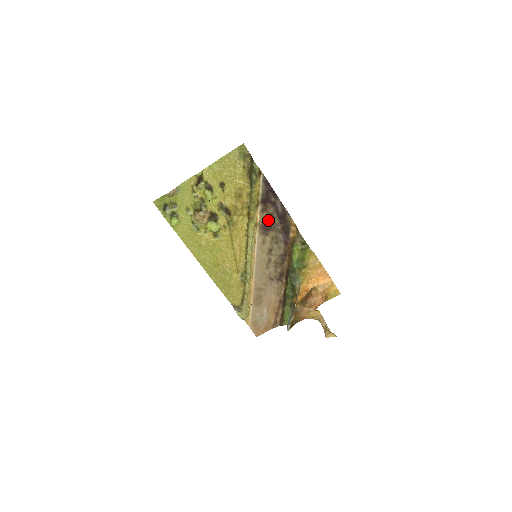
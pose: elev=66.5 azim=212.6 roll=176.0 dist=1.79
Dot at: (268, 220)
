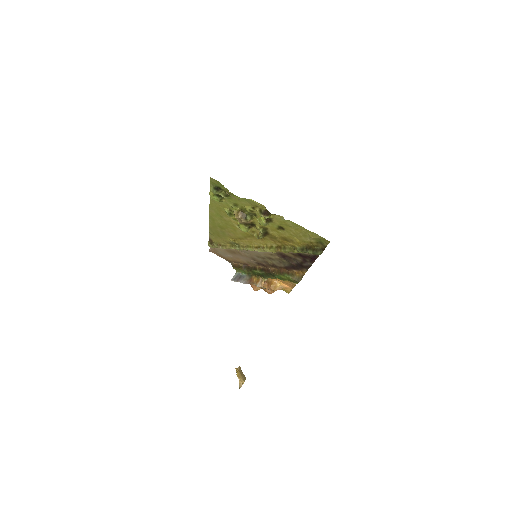
Dot at: (290, 257)
